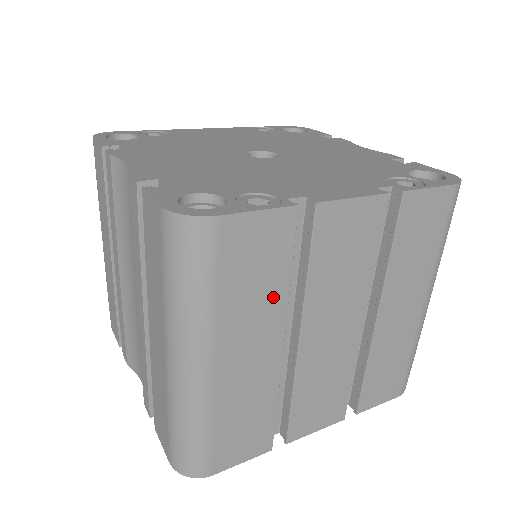
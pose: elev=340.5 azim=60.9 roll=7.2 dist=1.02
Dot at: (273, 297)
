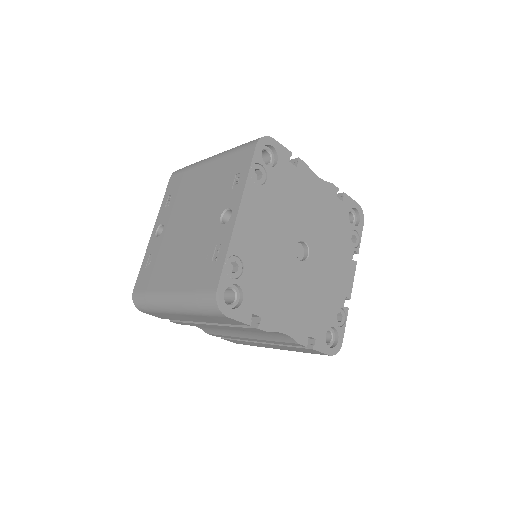
Dot at: occluded
